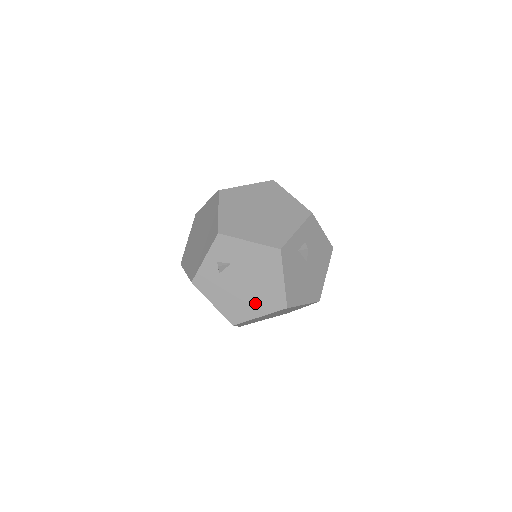
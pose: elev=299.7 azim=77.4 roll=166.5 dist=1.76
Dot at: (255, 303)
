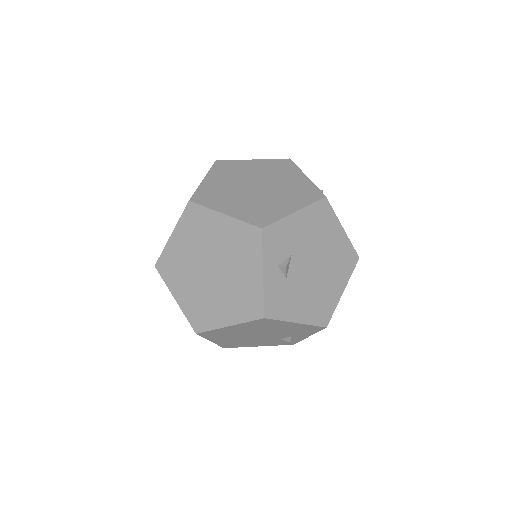
Dot at: (333, 280)
